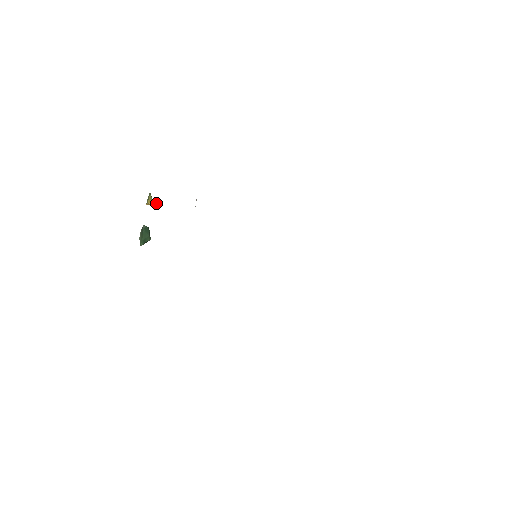
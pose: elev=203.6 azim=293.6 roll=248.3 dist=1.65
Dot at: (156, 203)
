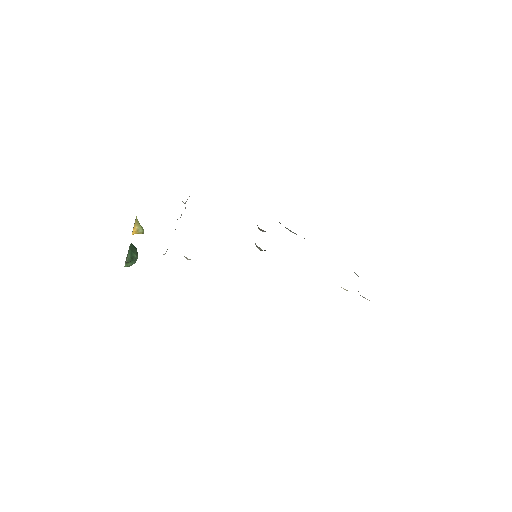
Dot at: (142, 228)
